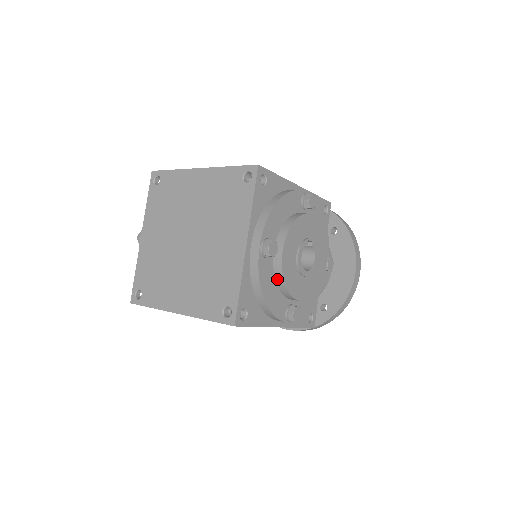
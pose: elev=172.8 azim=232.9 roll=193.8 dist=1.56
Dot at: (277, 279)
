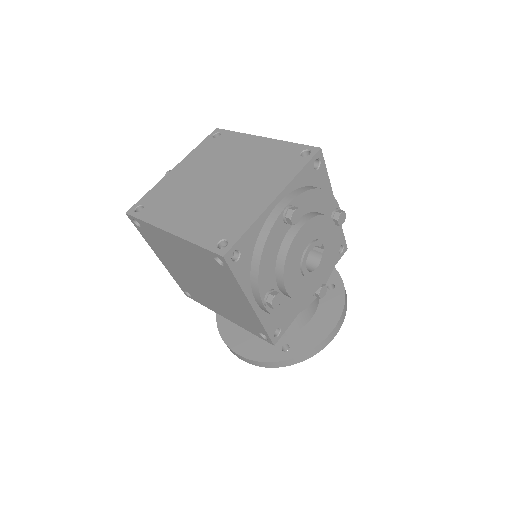
Dot at: (281, 251)
